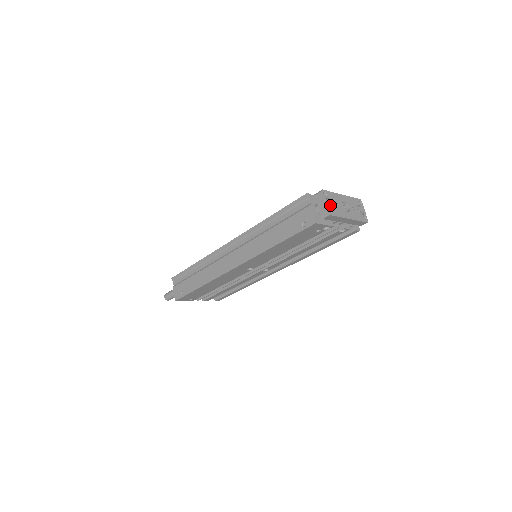
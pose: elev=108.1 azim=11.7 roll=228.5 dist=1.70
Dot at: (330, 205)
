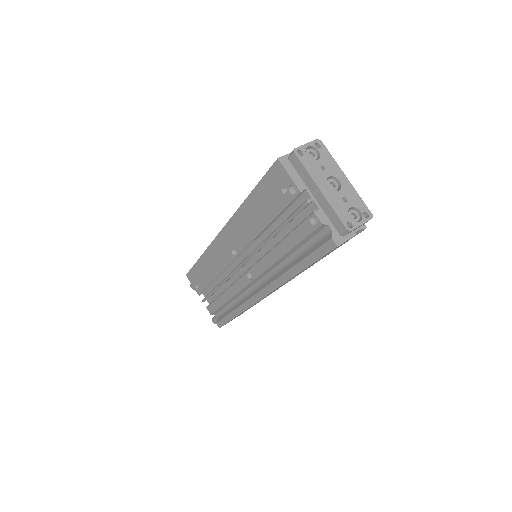
Dot at: (312, 156)
